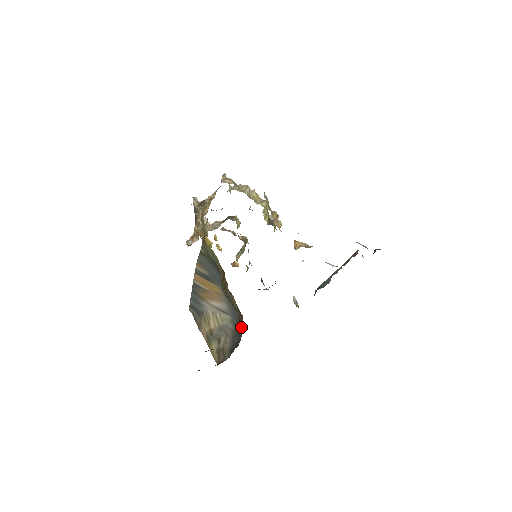
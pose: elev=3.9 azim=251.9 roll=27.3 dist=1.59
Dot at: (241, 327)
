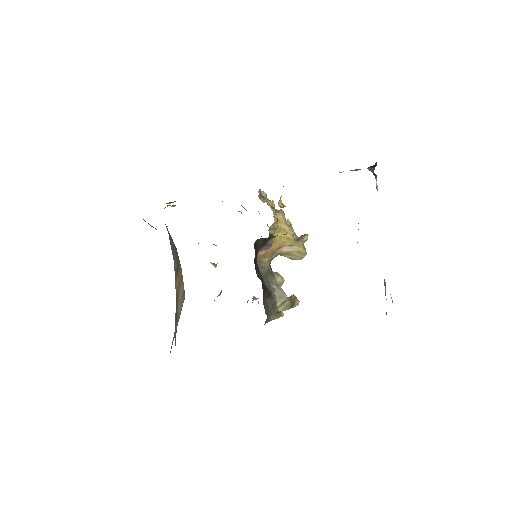
Dot at: occluded
